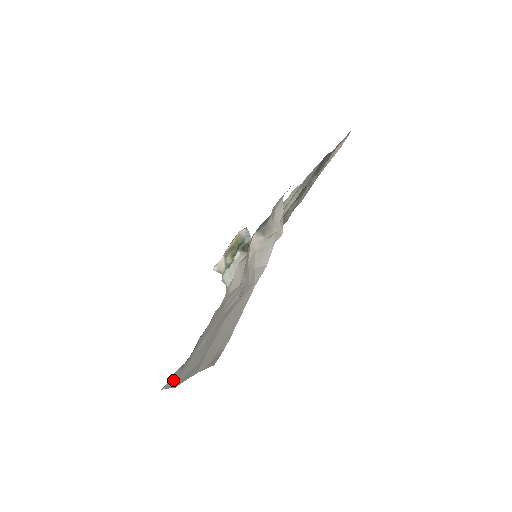
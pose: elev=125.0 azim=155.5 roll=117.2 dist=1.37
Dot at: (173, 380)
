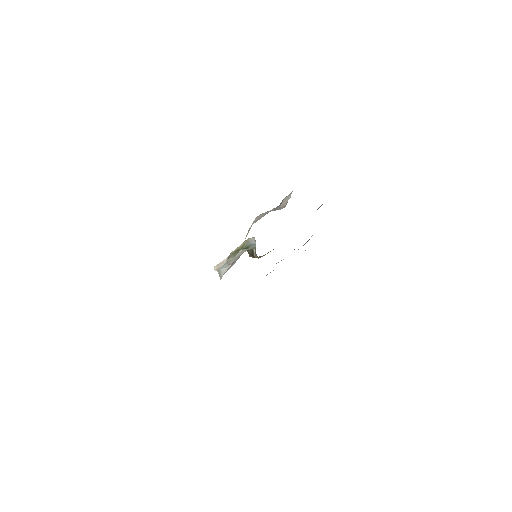
Dot at: occluded
